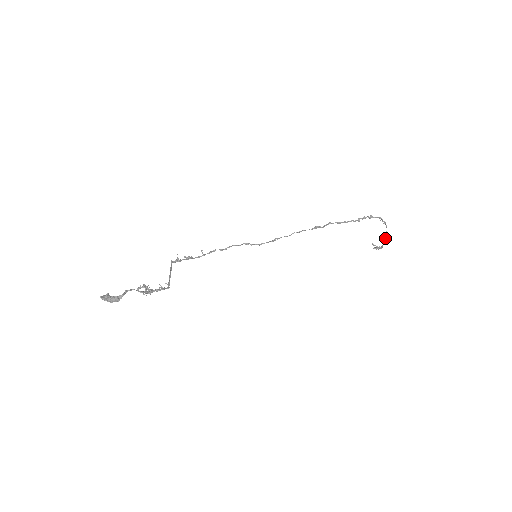
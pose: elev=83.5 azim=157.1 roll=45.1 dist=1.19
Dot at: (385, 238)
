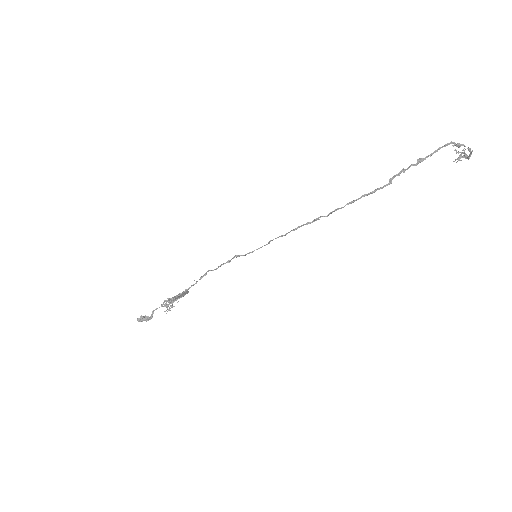
Dot at: occluded
